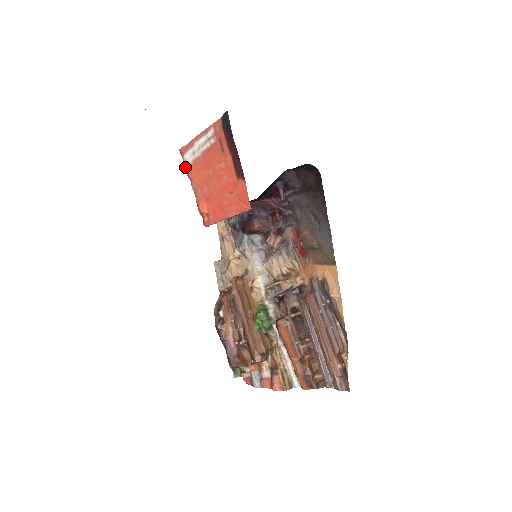
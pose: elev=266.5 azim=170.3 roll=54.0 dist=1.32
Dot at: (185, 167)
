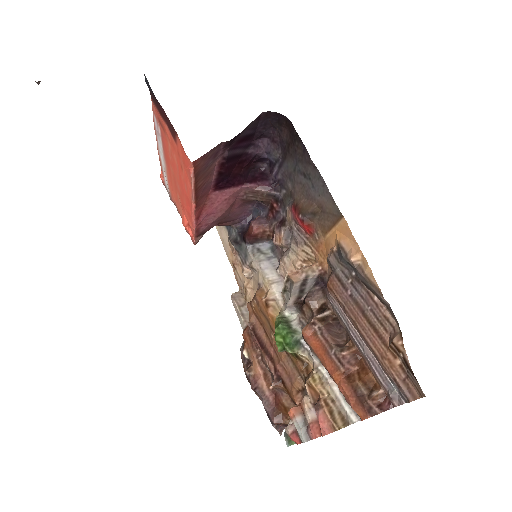
Dot at: (169, 195)
